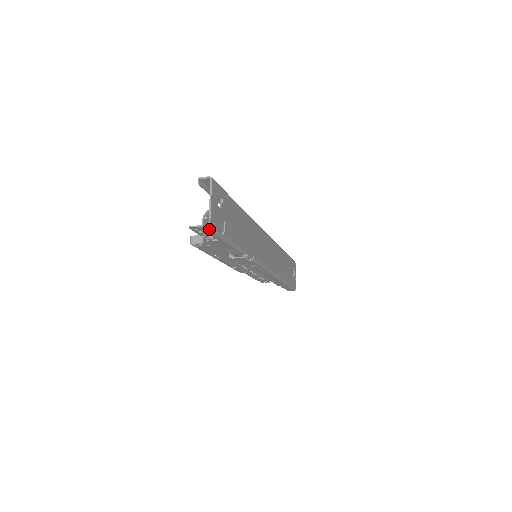
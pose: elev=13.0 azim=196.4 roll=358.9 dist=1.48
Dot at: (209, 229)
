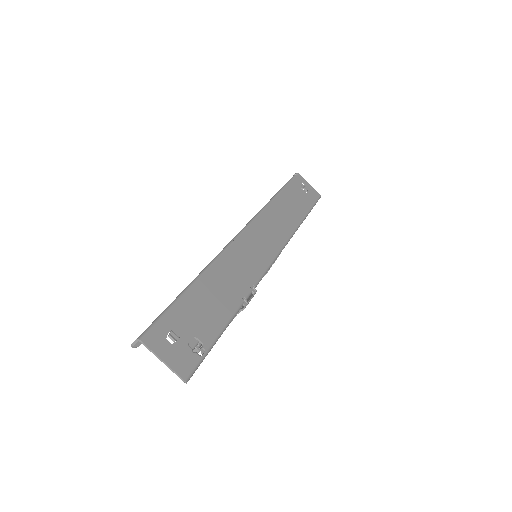
Dot at: (187, 381)
